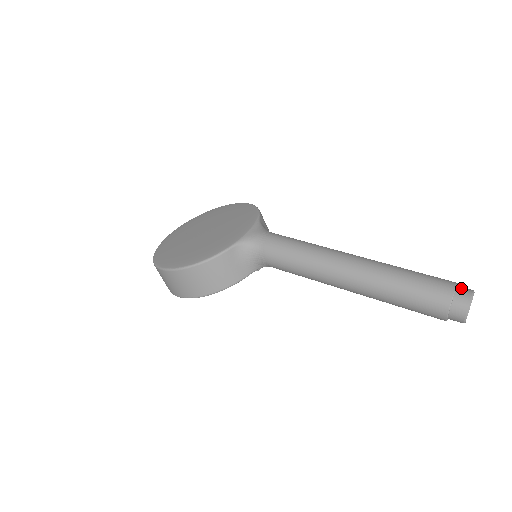
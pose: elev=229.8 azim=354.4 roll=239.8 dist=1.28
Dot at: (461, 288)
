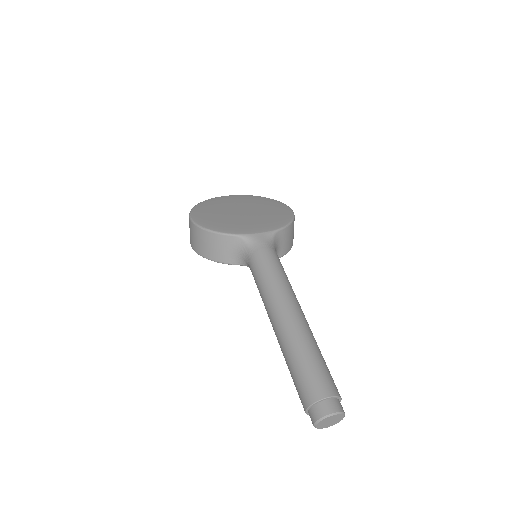
Dot at: (334, 401)
